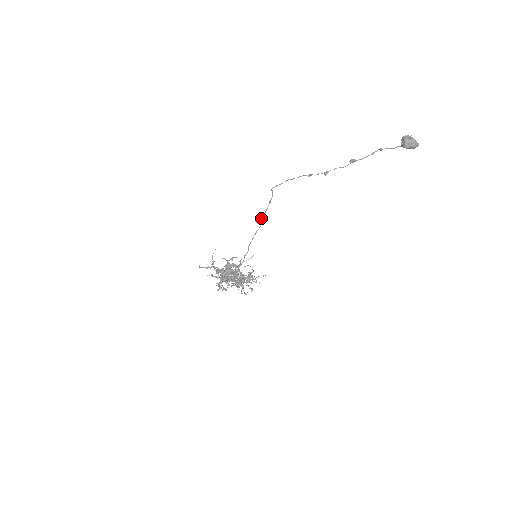
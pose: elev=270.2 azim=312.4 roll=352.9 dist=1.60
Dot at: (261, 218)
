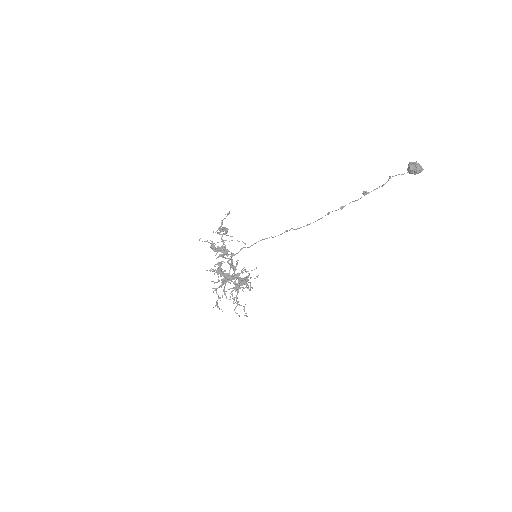
Dot at: occluded
